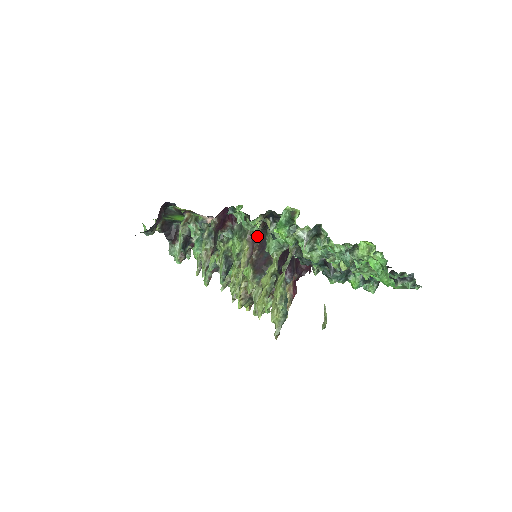
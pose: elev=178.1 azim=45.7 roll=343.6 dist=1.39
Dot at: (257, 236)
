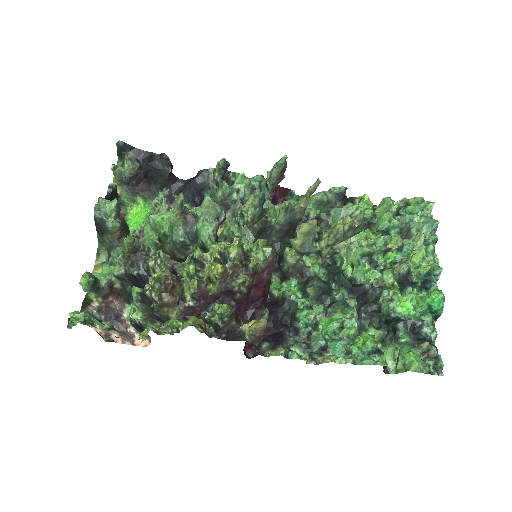
Dot at: occluded
